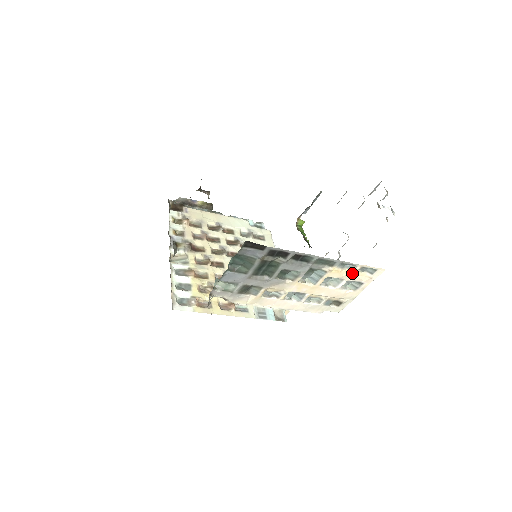
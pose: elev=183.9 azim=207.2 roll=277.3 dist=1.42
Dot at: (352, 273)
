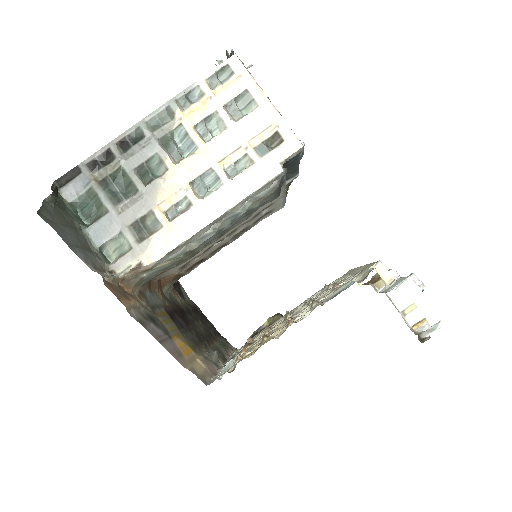
Dot at: (209, 96)
